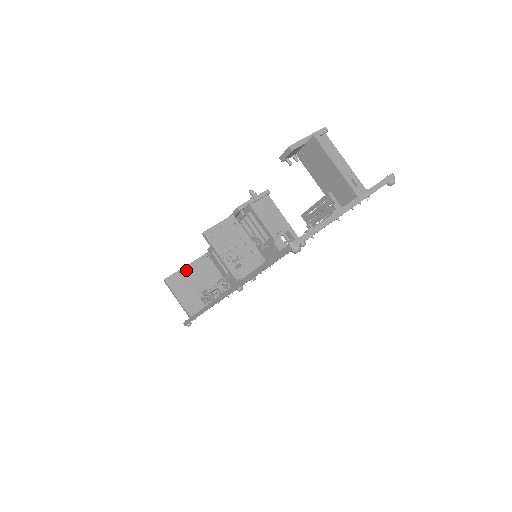
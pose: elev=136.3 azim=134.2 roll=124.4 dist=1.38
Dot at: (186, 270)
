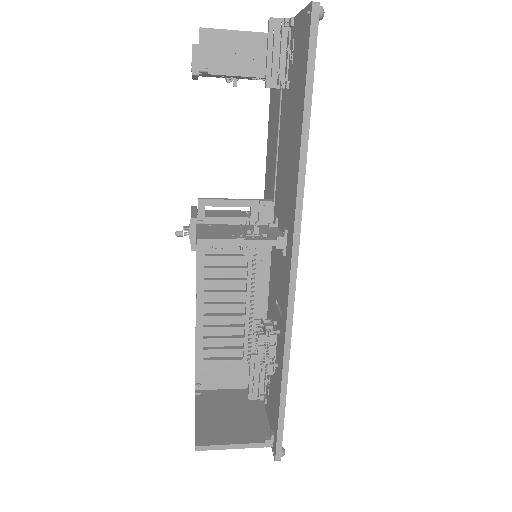
Dot at: (201, 418)
